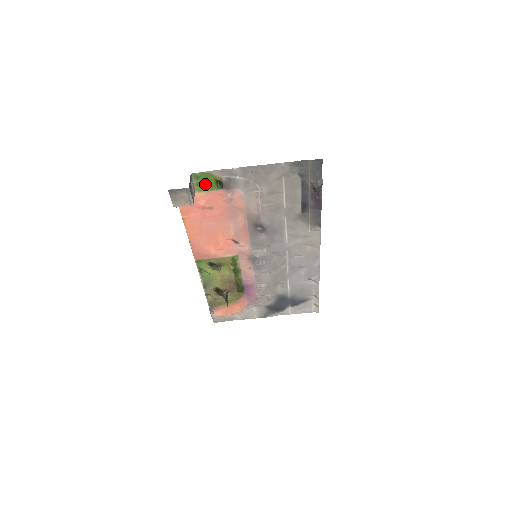
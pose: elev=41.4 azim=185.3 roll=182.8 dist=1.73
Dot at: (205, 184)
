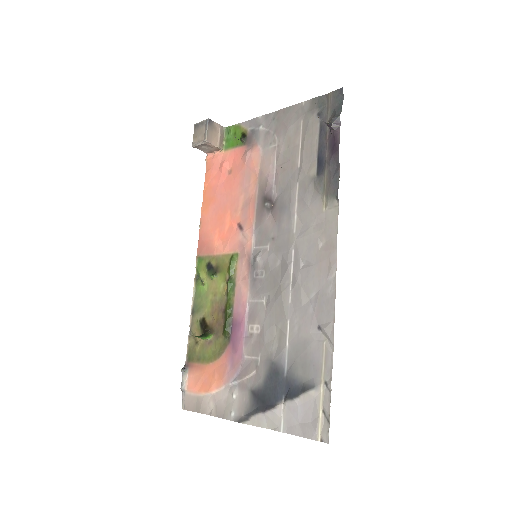
Dot at: (233, 141)
